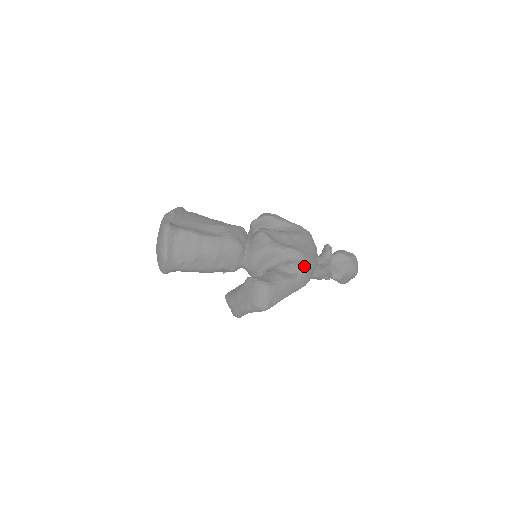
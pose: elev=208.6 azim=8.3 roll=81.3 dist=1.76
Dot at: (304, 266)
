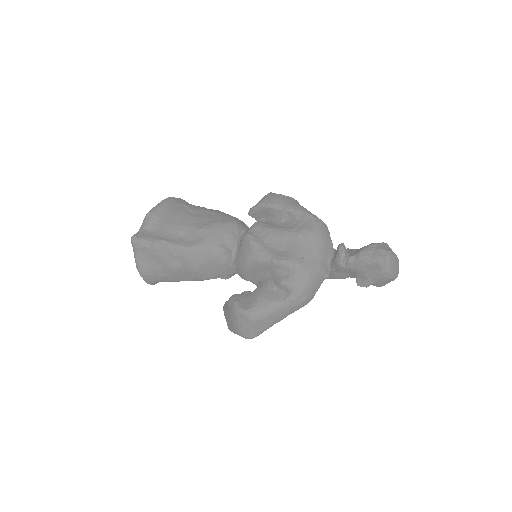
Dot at: (298, 284)
